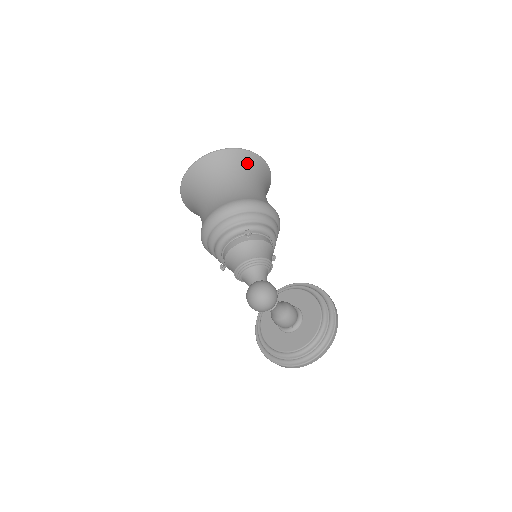
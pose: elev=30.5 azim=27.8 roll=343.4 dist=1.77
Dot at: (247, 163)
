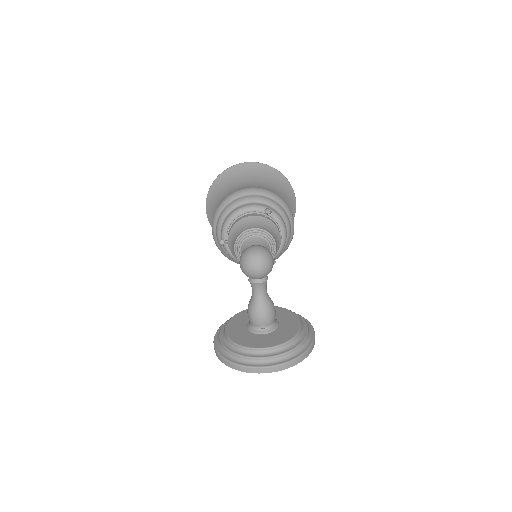
Dot at: (283, 187)
